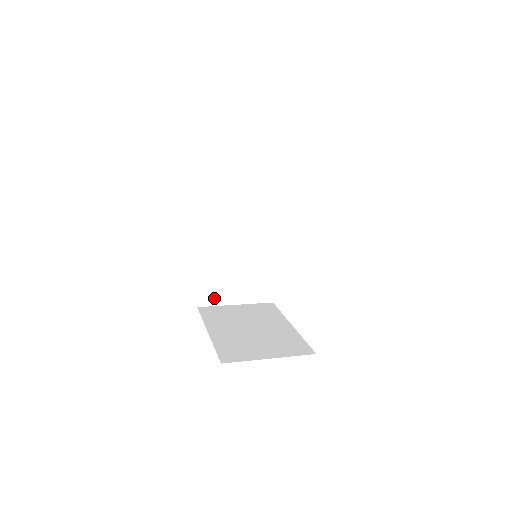
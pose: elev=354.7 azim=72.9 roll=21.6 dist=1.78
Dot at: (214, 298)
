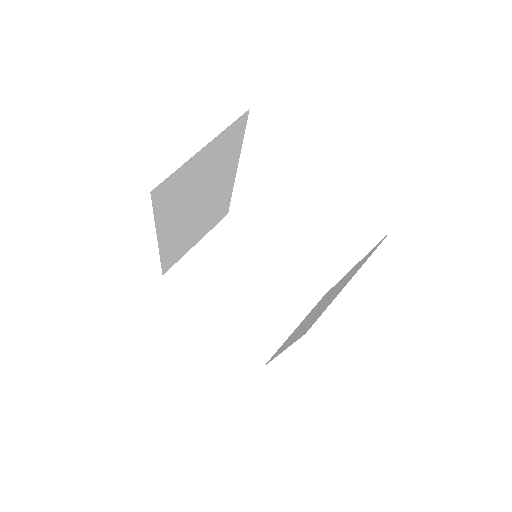
Dot at: (177, 258)
